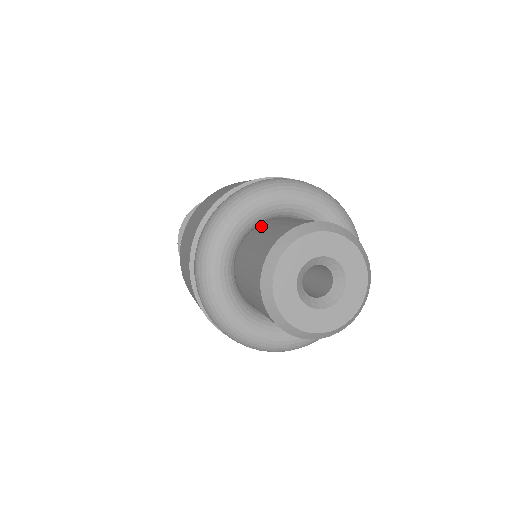
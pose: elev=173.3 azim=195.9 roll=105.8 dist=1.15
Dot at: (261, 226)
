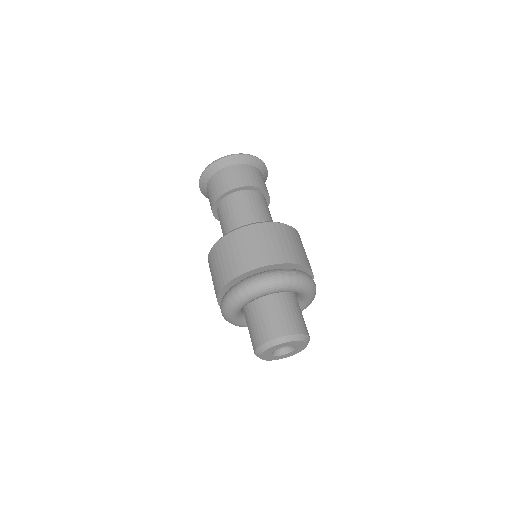
Dot at: (244, 313)
